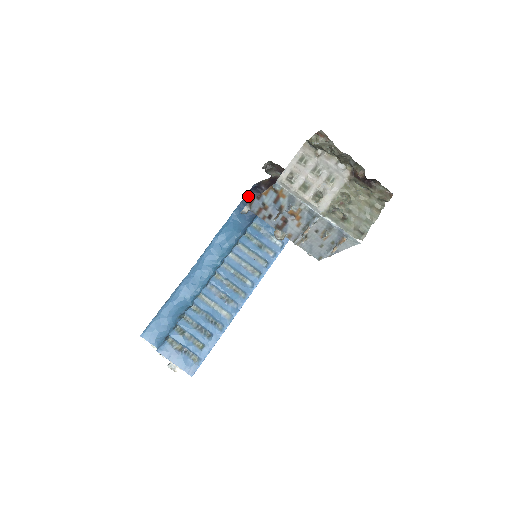
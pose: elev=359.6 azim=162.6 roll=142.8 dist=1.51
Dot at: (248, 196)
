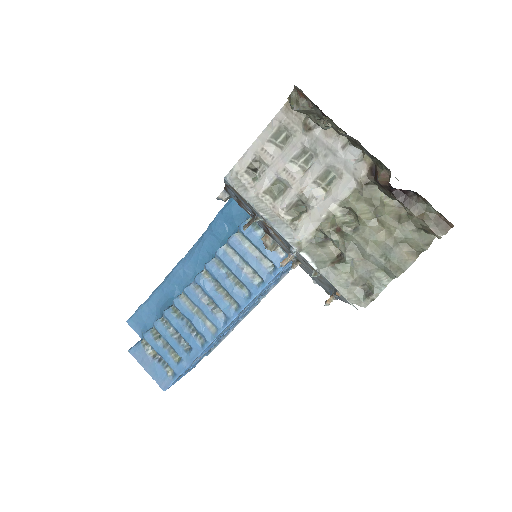
Dot at: occluded
